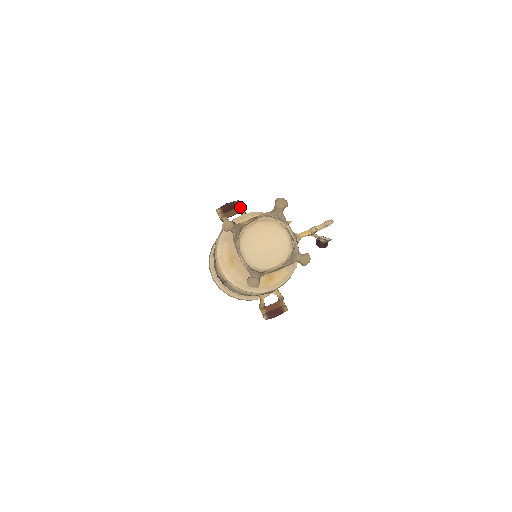
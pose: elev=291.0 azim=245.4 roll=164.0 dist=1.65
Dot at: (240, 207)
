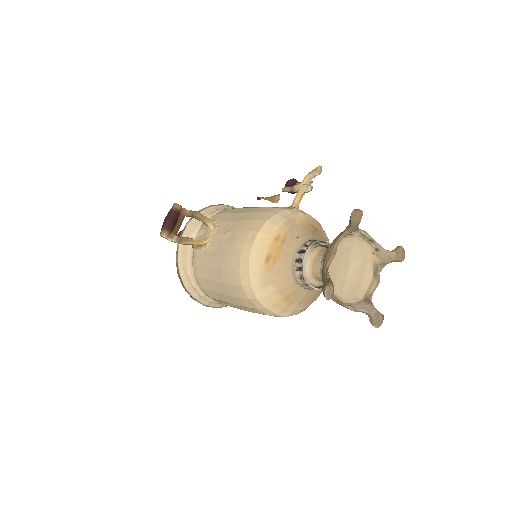
Dot at: (182, 210)
